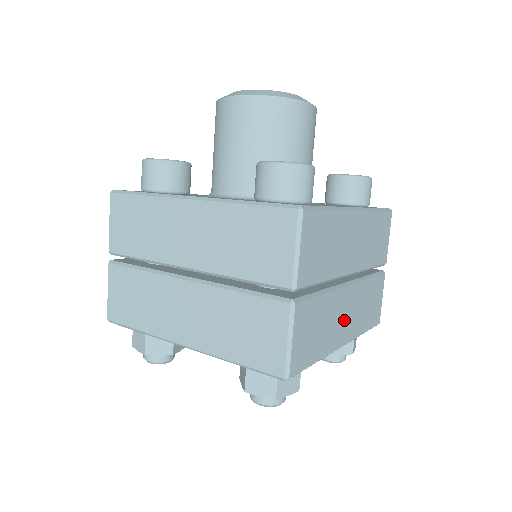
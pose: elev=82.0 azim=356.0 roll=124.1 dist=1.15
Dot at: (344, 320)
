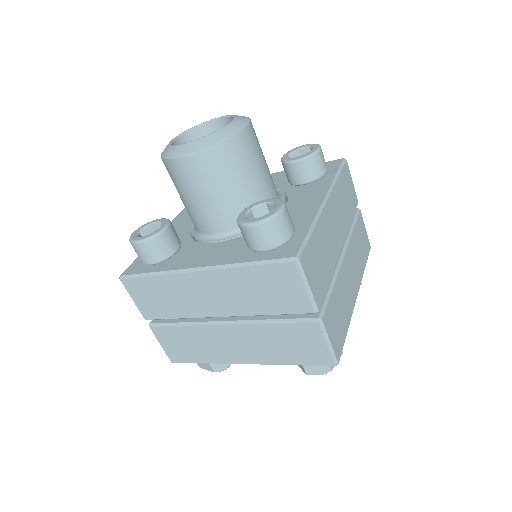
Dot at: (351, 282)
